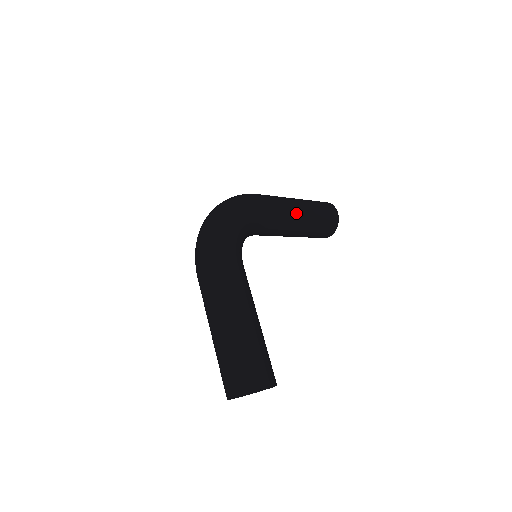
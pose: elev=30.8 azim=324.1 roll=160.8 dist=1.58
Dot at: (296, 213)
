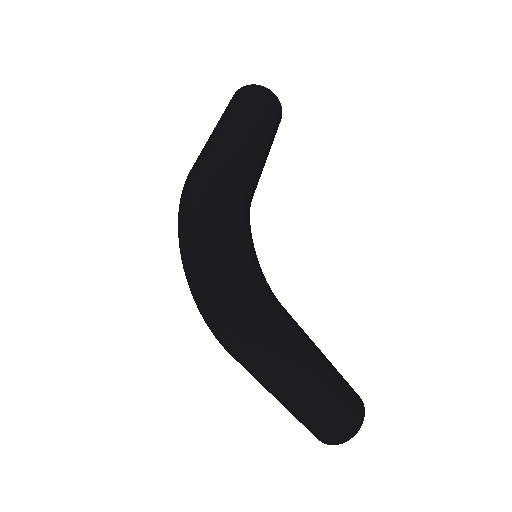
Dot at: (263, 152)
